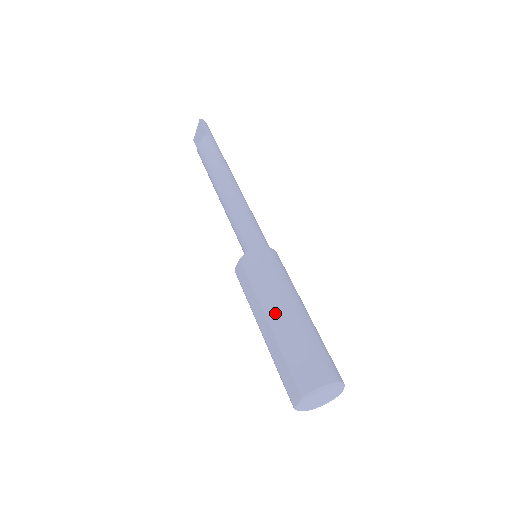
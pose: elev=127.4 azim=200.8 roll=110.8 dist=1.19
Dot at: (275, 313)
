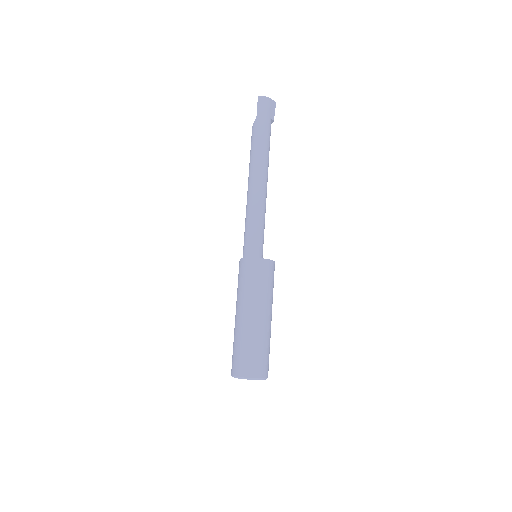
Dot at: (235, 315)
